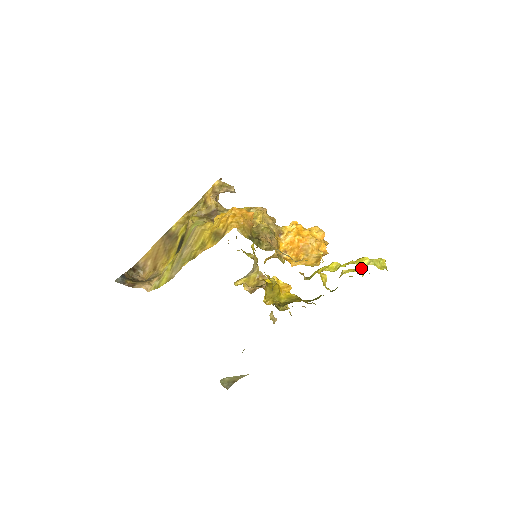
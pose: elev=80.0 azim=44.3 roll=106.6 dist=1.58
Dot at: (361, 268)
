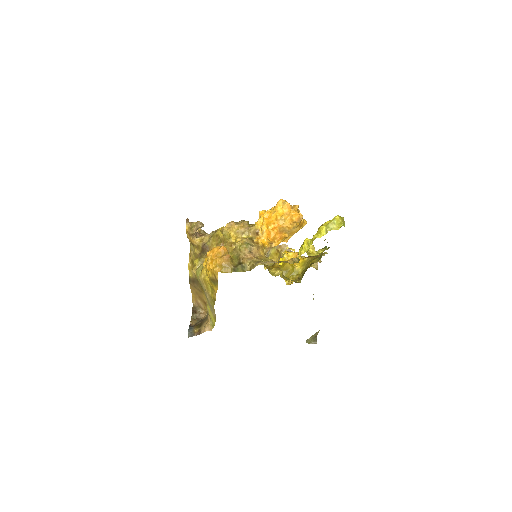
Dot at: occluded
